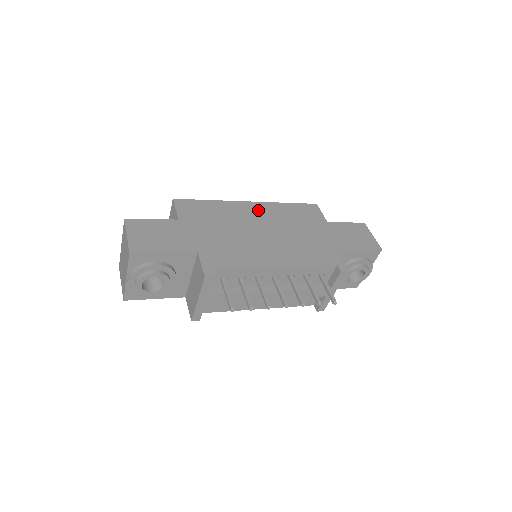
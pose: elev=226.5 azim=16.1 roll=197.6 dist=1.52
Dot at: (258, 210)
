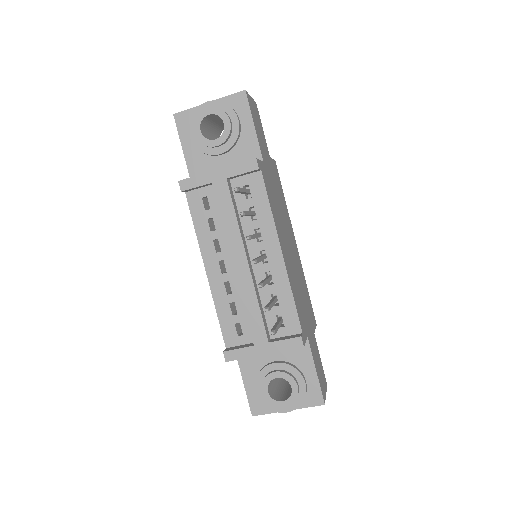
Dot at: (296, 249)
